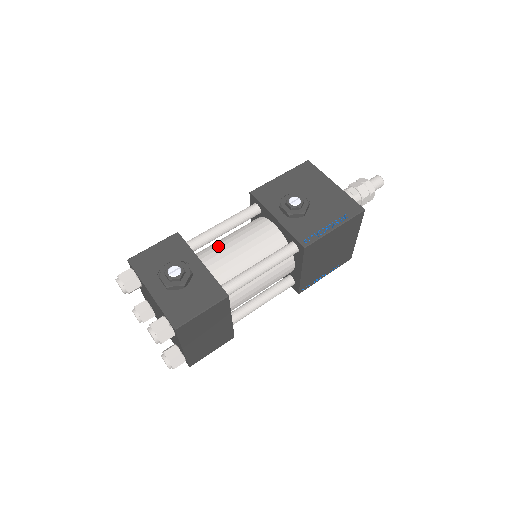
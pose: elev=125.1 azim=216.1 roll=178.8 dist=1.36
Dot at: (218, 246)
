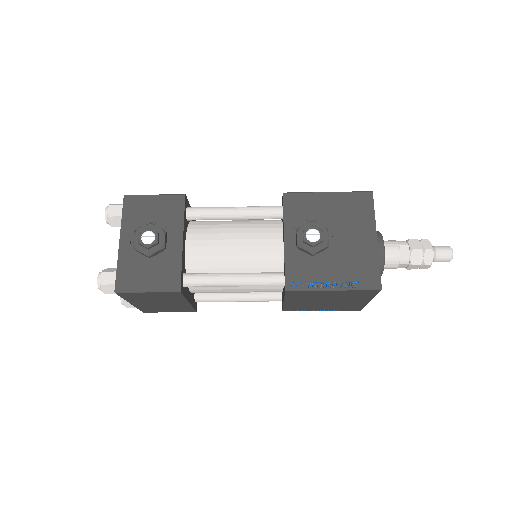
Dot at: (216, 230)
